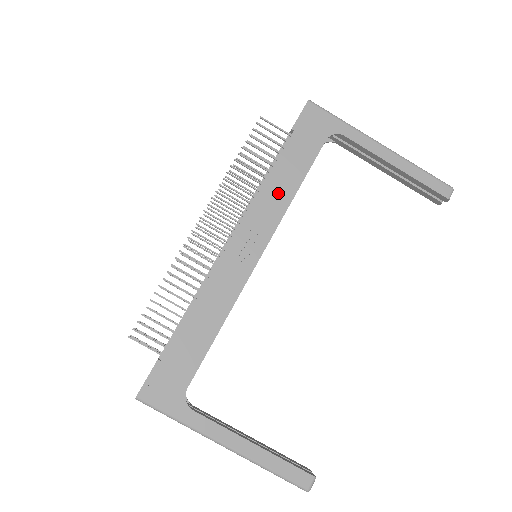
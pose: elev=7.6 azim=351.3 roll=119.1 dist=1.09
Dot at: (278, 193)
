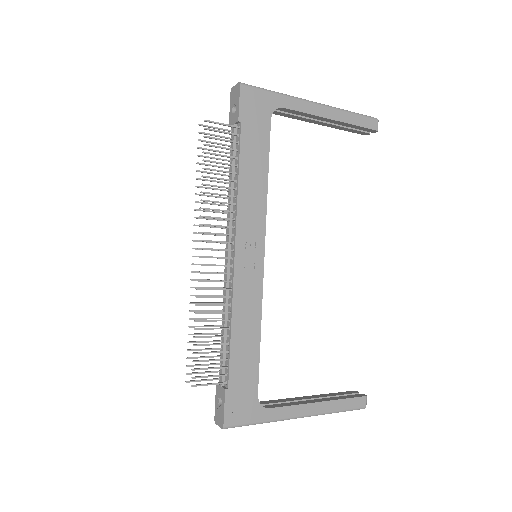
Dot at: (253, 191)
